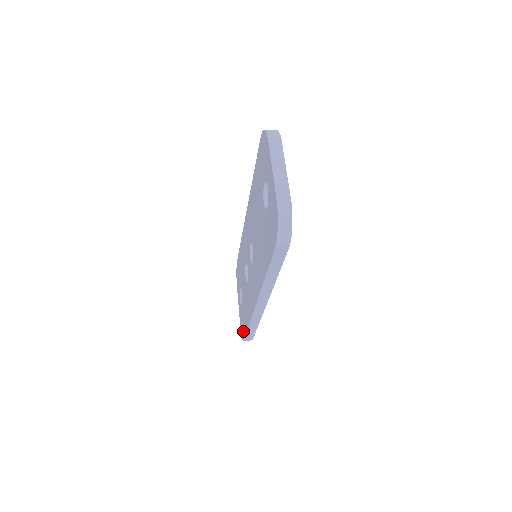
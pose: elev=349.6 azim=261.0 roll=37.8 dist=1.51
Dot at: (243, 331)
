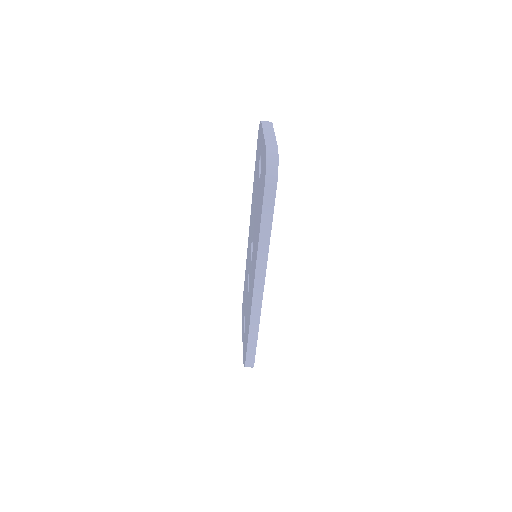
Dot at: (245, 354)
